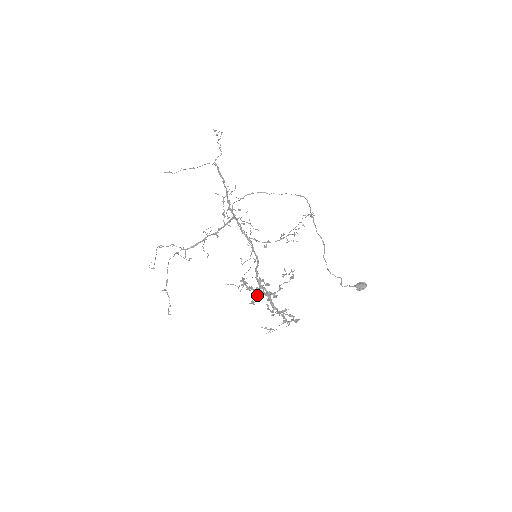
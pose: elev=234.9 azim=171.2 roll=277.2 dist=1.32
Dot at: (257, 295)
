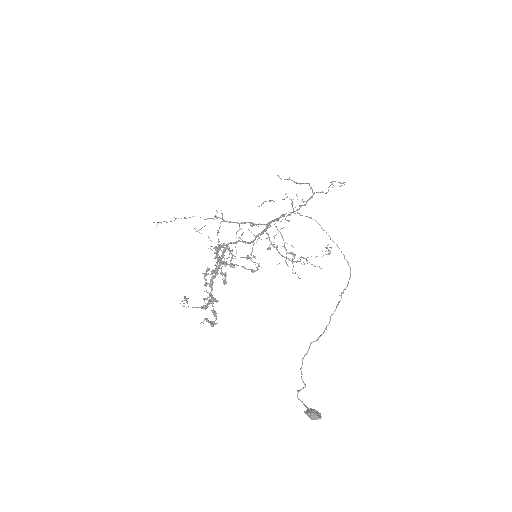
Dot at: occluded
